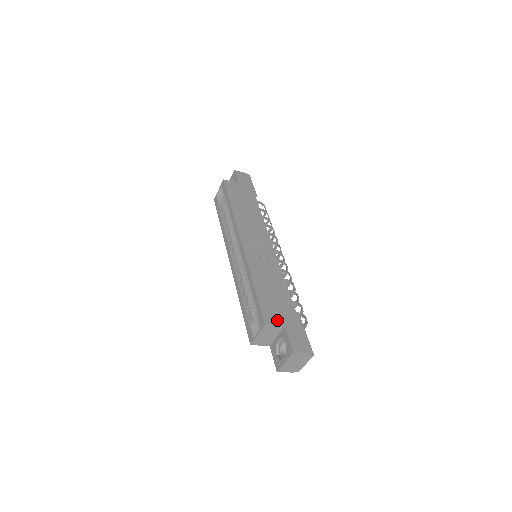
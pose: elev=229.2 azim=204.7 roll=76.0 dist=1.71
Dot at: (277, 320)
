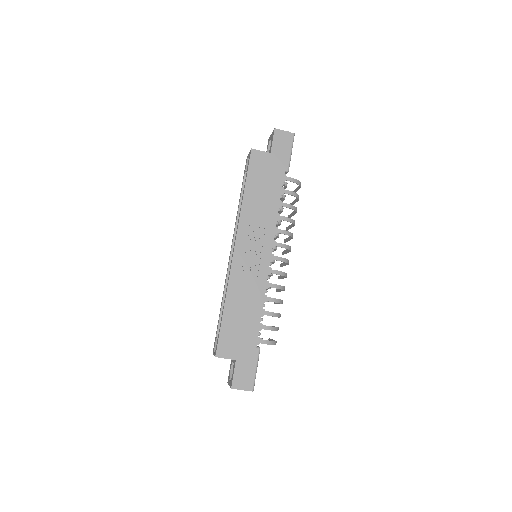
Dot at: (230, 353)
